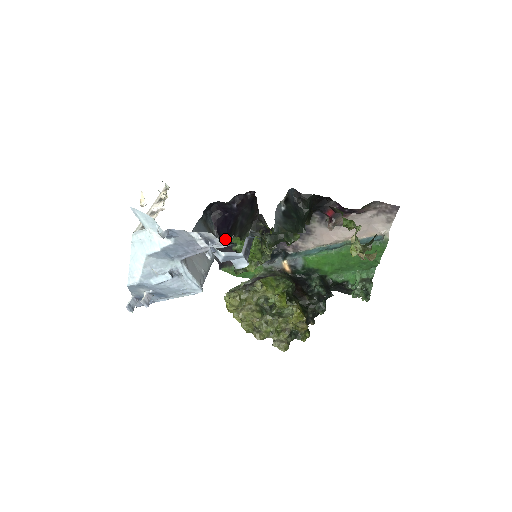
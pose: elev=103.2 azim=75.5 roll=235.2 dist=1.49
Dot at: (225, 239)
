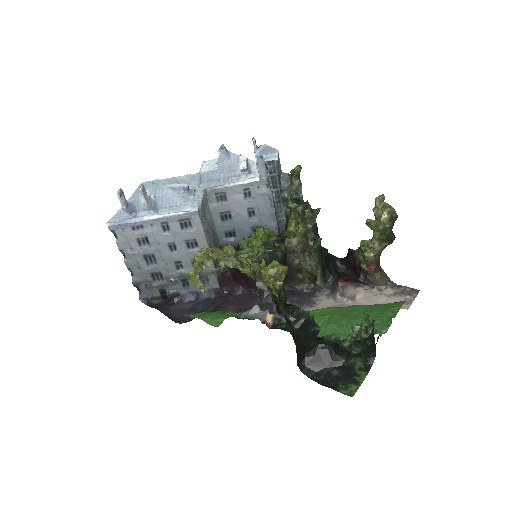
Dot at: occluded
